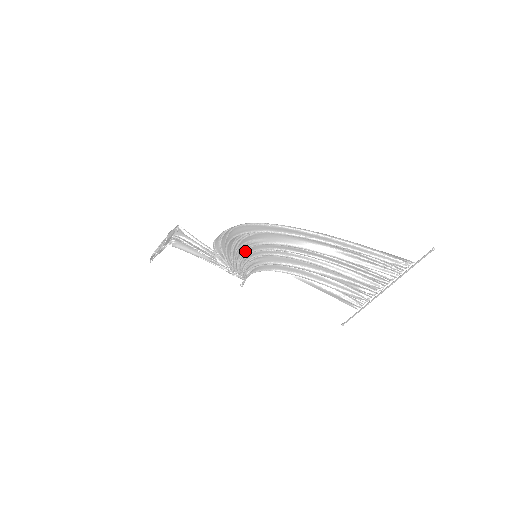
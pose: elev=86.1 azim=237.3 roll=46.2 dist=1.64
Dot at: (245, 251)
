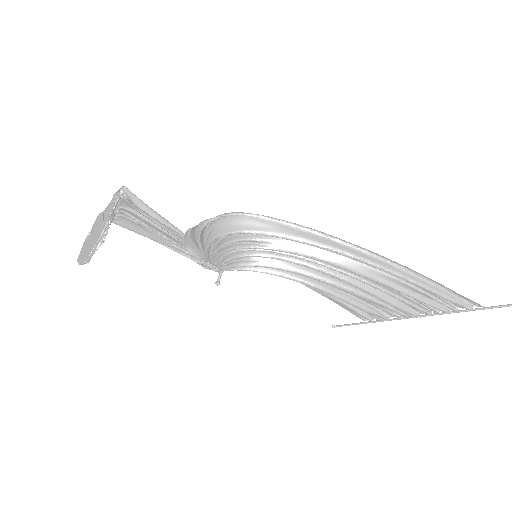
Dot at: occluded
